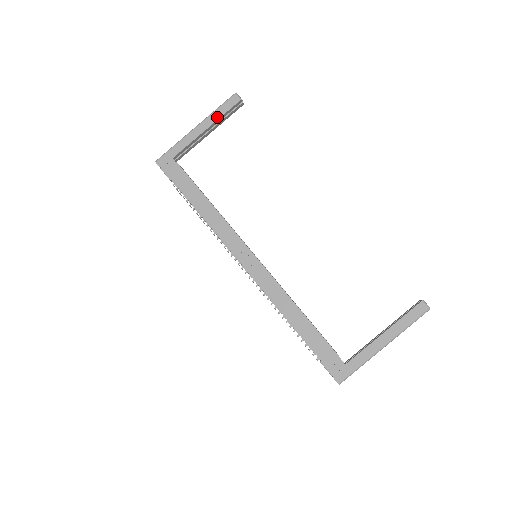
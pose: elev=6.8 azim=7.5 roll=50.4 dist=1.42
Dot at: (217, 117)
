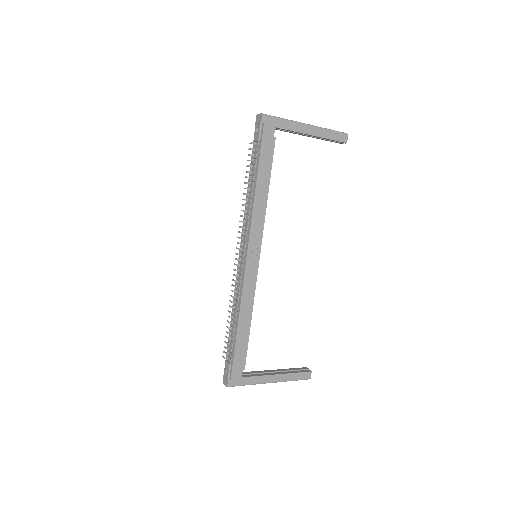
Dot at: (325, 136)
